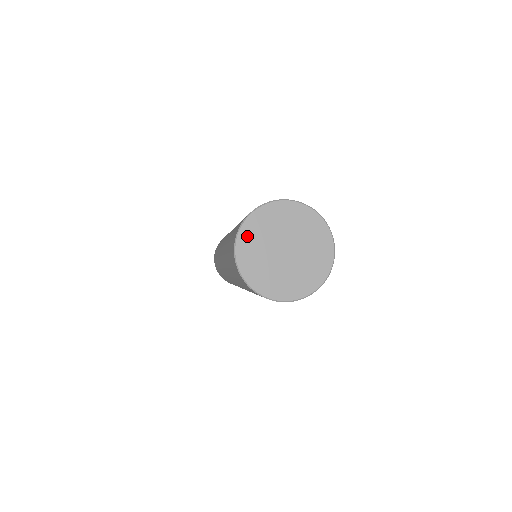
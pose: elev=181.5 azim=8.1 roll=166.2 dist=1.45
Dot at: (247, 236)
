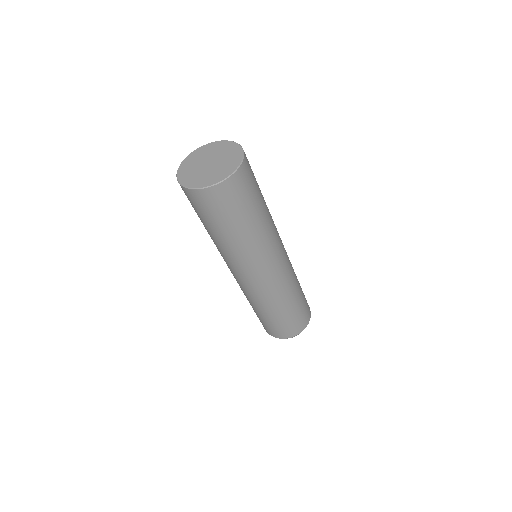
Dot at: (193, 155)
